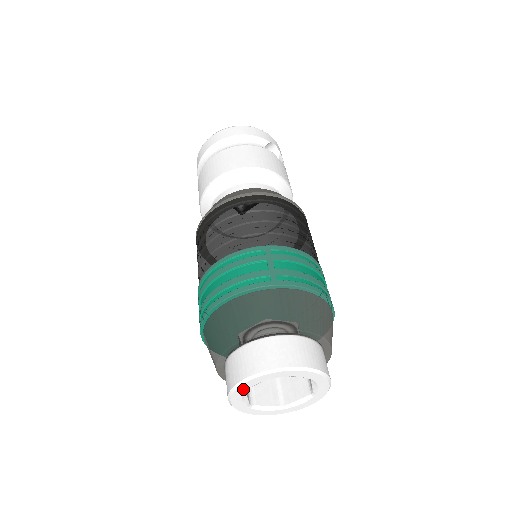
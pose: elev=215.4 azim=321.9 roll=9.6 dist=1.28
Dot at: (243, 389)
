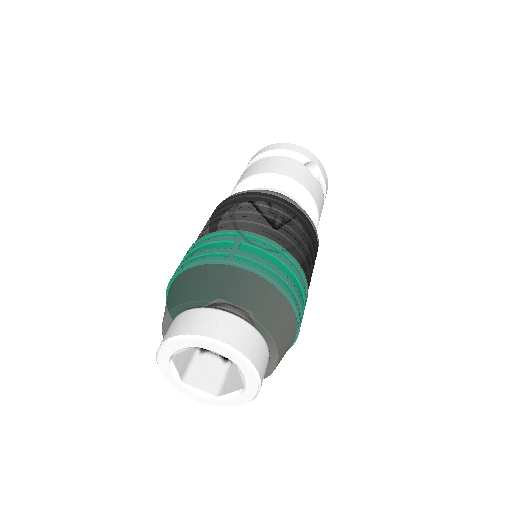
Dot at: (167, 353)
